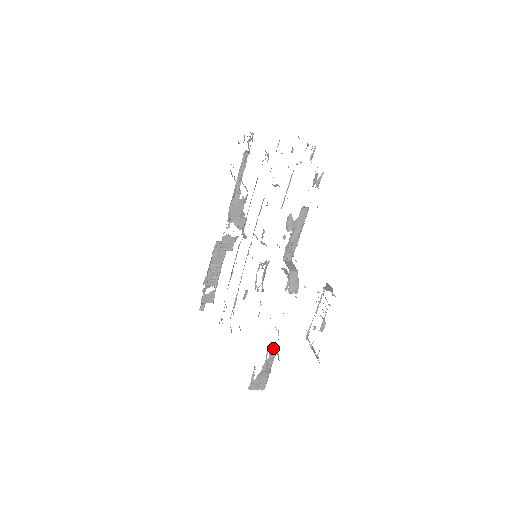
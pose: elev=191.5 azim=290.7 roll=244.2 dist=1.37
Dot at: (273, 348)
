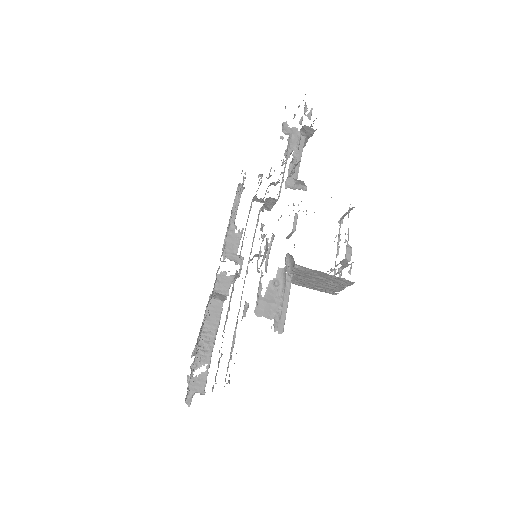
Dot at: (285, 261)
